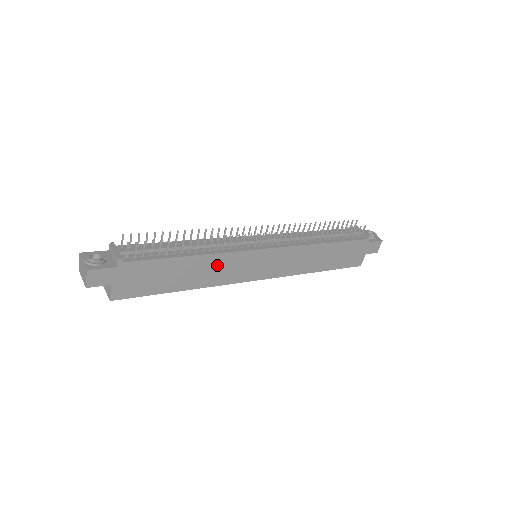
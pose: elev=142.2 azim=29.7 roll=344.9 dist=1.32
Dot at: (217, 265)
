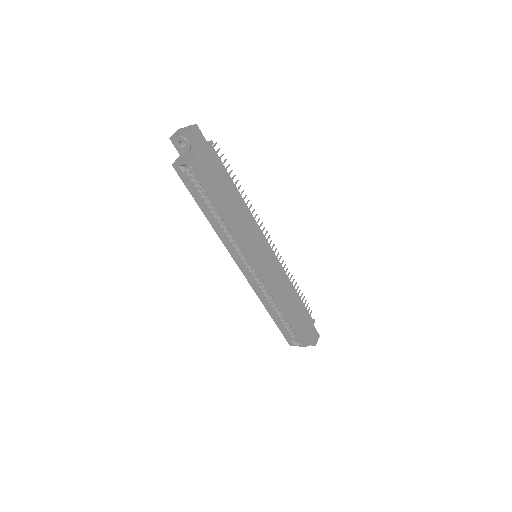
Dot at: (246, 220)
